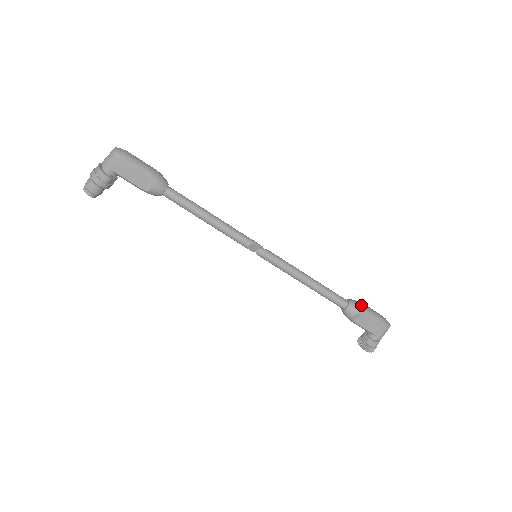
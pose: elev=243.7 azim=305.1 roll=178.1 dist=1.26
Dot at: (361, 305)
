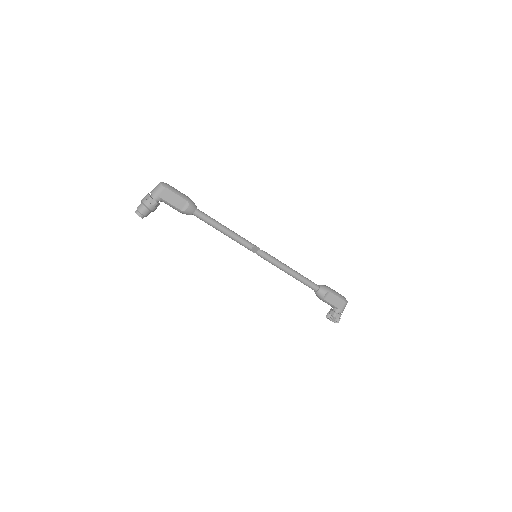
Dot at: (328, 287)
